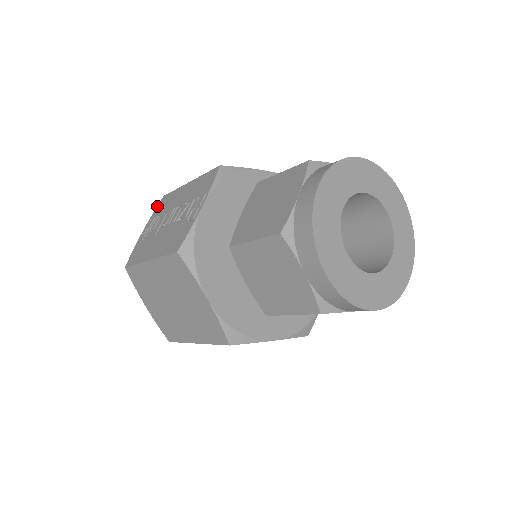
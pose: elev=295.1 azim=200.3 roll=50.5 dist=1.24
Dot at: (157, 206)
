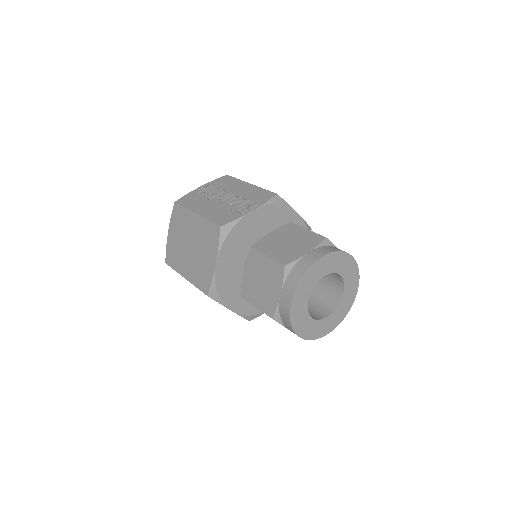
Dot at: (219, 178)
